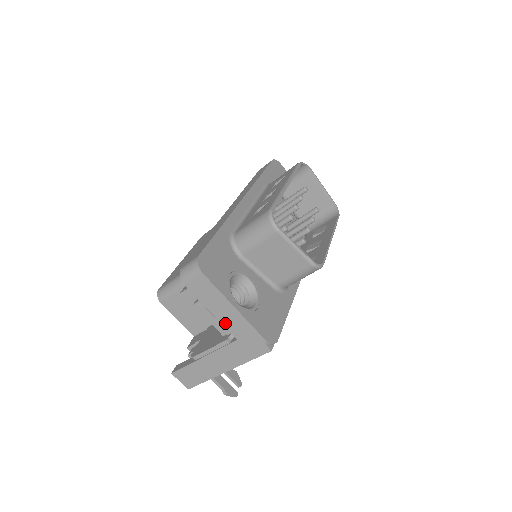
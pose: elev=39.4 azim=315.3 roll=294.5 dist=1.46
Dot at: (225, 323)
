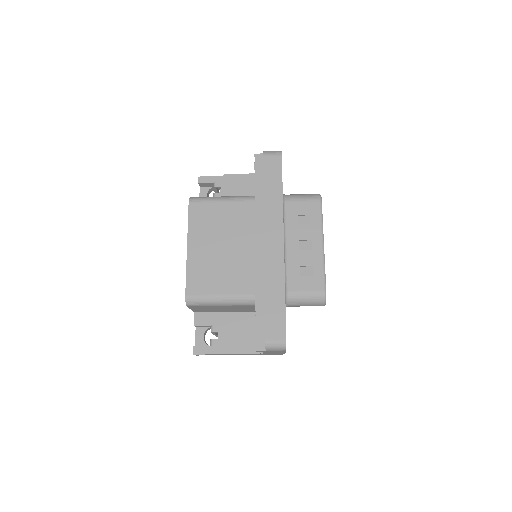
Dot at: occluded
